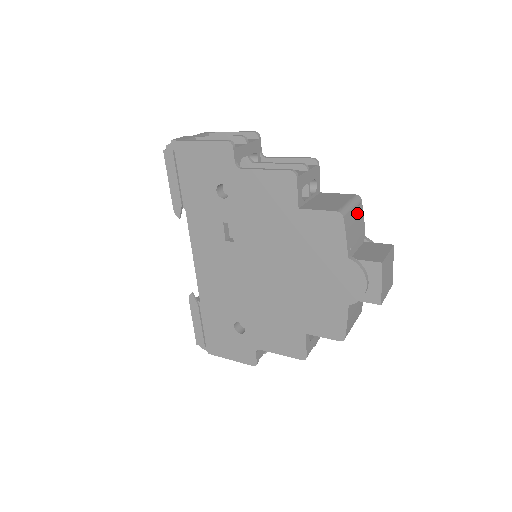
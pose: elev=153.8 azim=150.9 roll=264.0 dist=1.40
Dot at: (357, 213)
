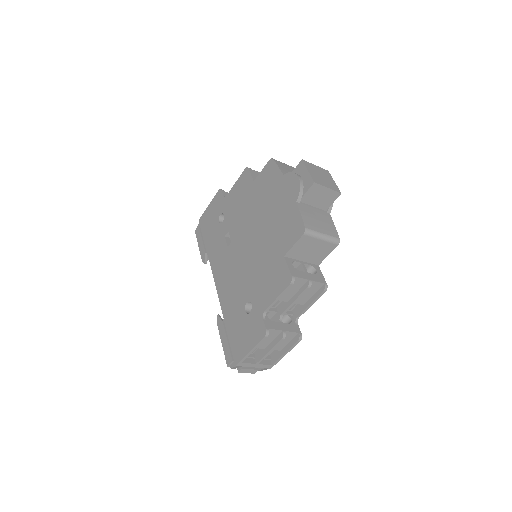
Dot at: occluded
